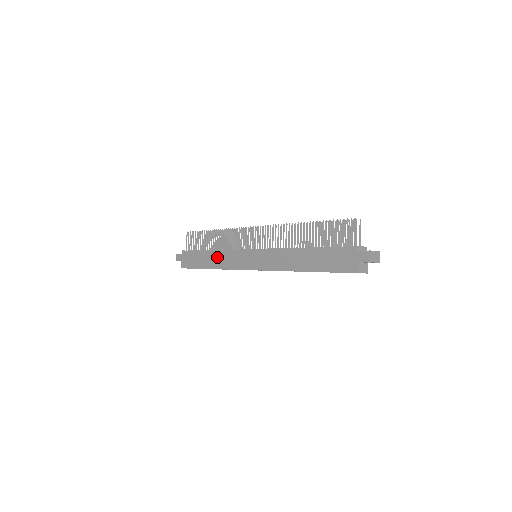
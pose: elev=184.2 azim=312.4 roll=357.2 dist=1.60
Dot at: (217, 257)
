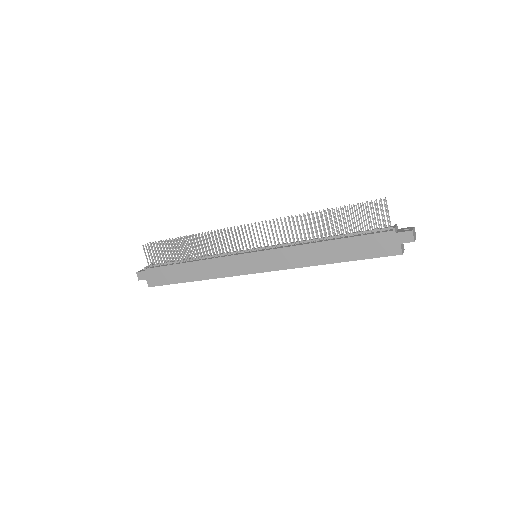
Dot at: (202, 267)
